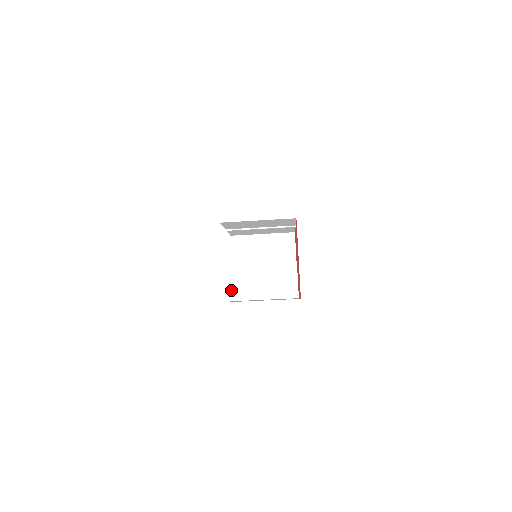
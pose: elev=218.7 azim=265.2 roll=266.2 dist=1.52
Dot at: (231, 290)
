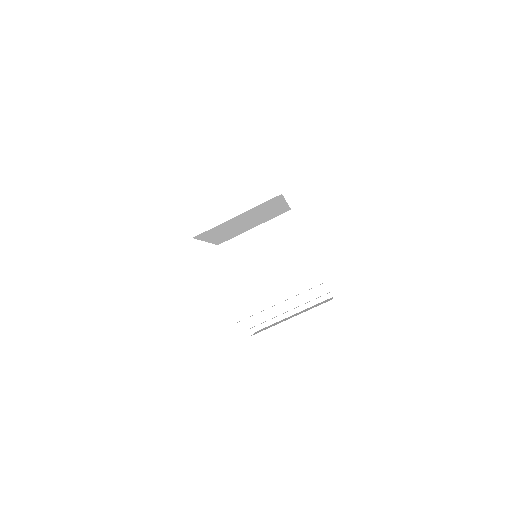
Dot at: occluded
